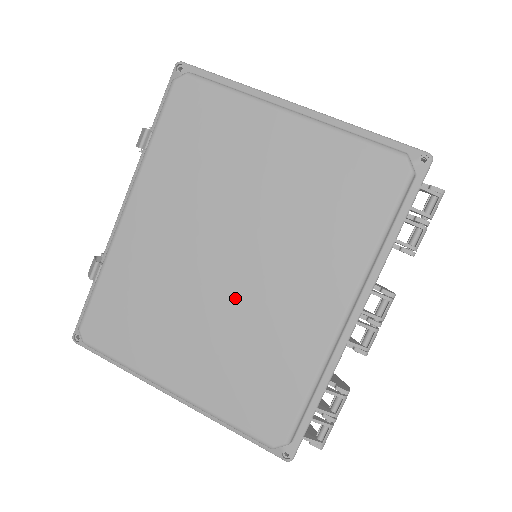
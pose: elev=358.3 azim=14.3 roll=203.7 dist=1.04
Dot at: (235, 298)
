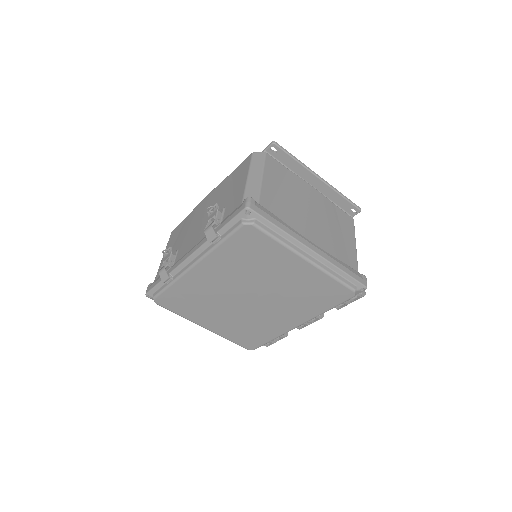
Dot at: (248, 311)
